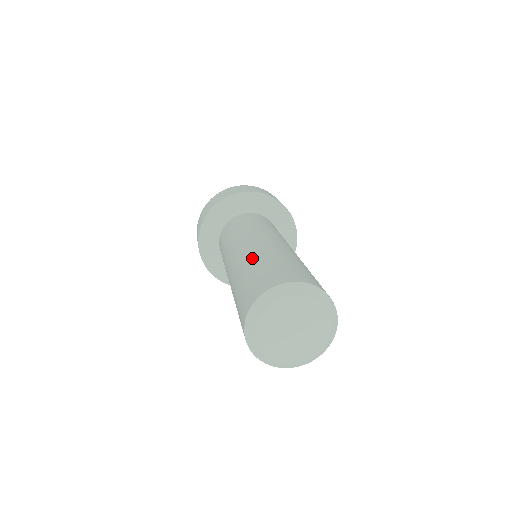
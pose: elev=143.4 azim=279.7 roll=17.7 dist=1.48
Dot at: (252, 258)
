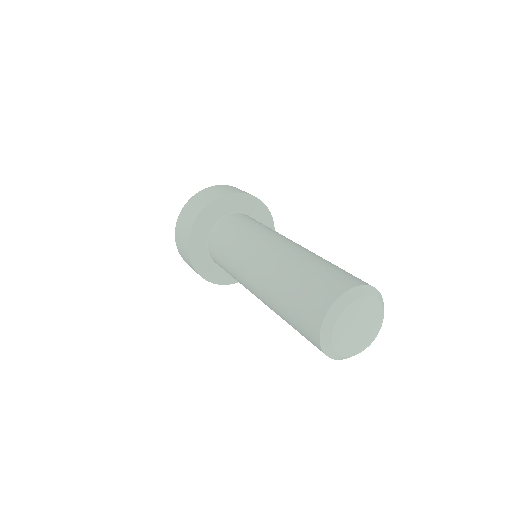
Dot at: (303, 257)
